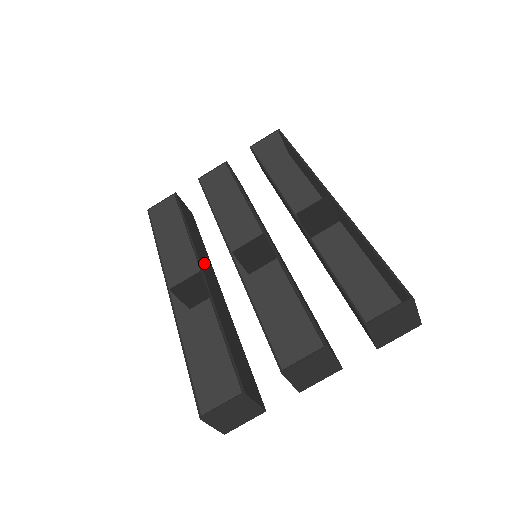
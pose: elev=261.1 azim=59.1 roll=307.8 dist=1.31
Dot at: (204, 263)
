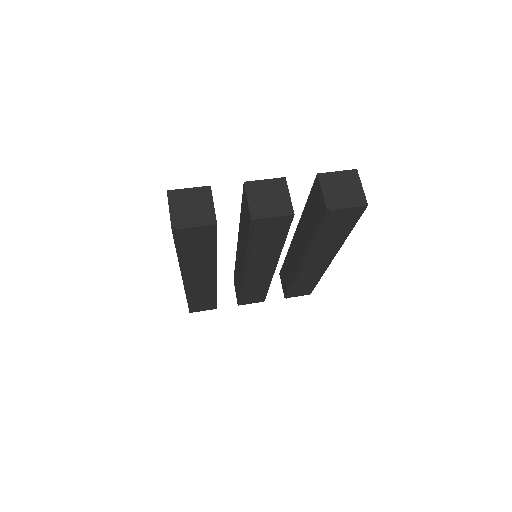
Dot at: occluded
